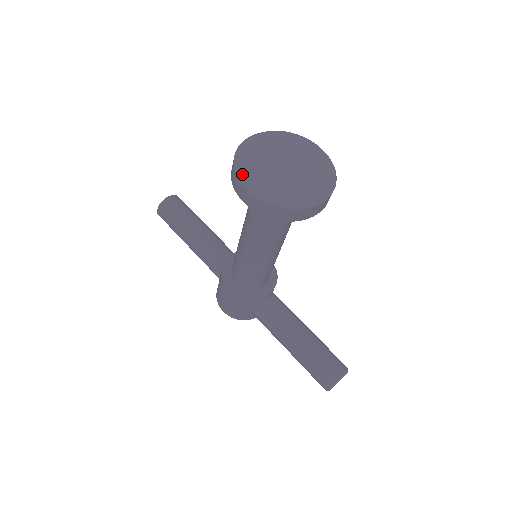
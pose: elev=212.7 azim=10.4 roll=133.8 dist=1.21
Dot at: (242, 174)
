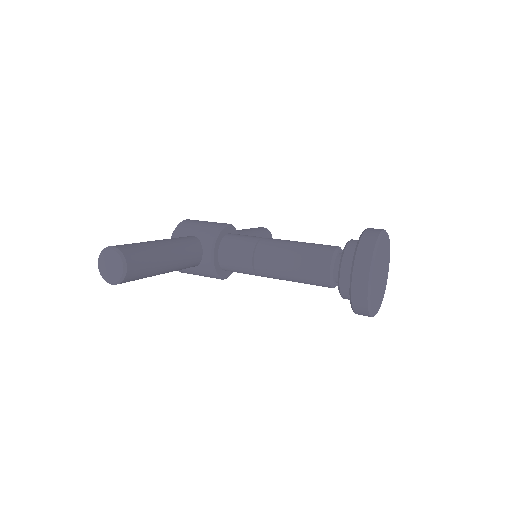
Dot at: (374, 313)
